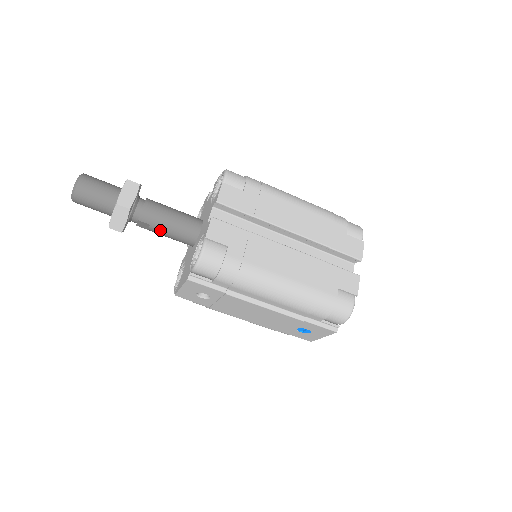
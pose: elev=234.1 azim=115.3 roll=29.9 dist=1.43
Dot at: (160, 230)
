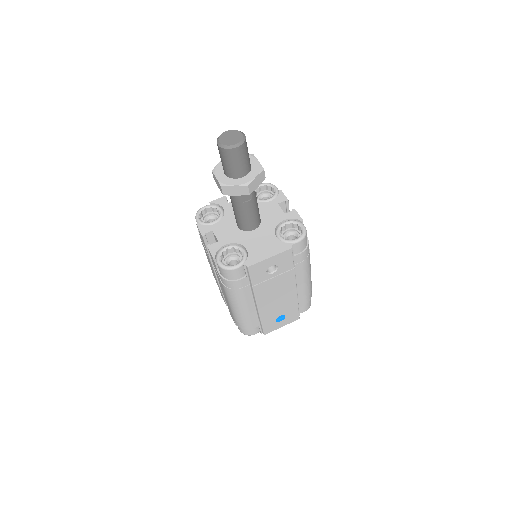
Dot at: (252, 206)
